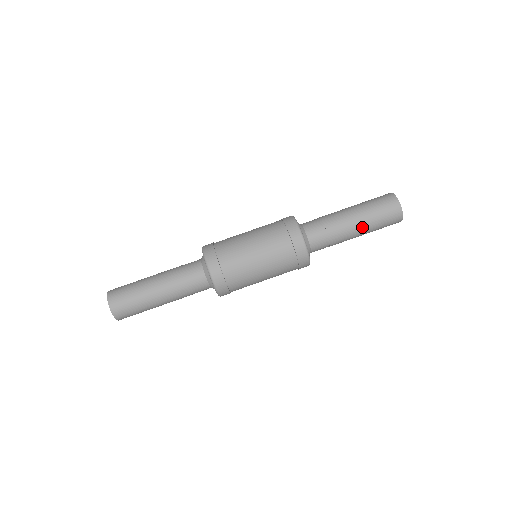
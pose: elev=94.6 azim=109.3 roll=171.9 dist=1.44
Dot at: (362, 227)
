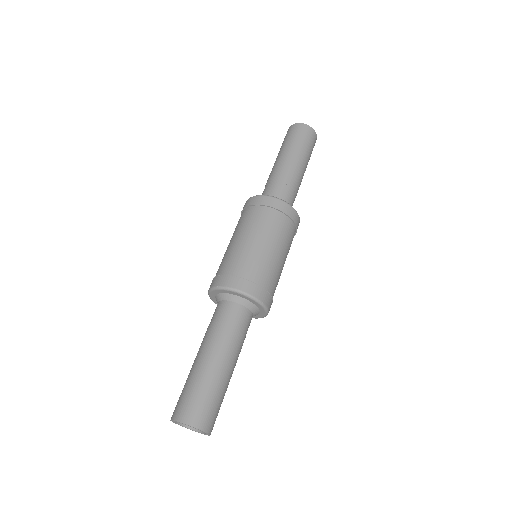
Dot at: (296, 157)
